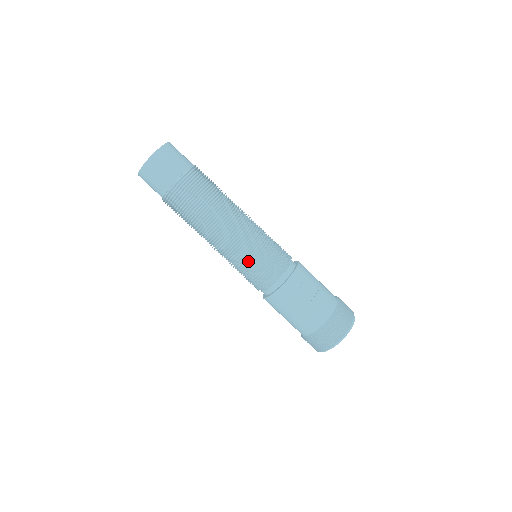
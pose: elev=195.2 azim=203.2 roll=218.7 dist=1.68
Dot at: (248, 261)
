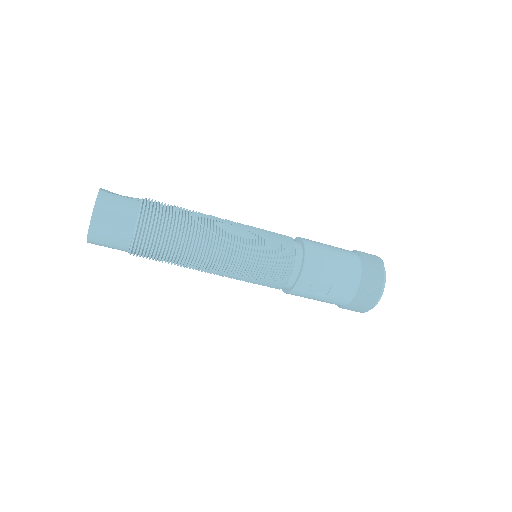
Dot at: (245, 281)
